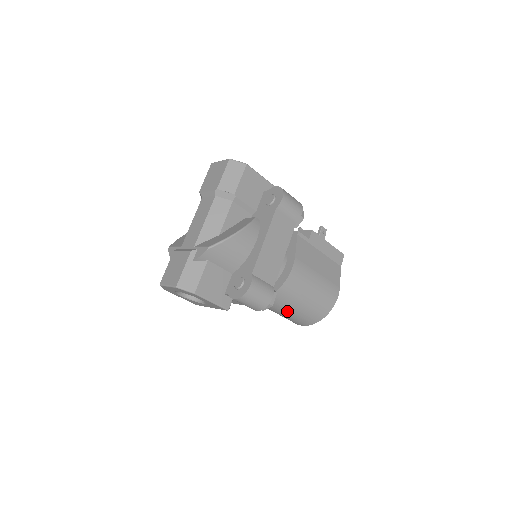
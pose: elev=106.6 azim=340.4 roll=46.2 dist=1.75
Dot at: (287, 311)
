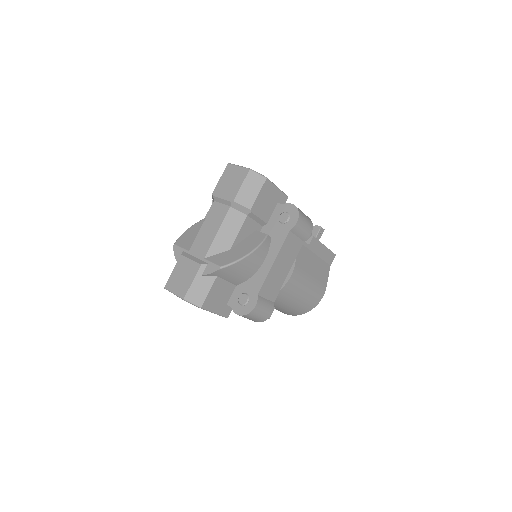
Dot at: (276, 307)
